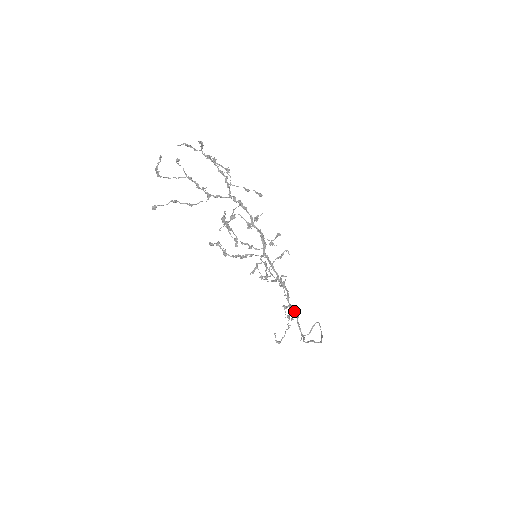
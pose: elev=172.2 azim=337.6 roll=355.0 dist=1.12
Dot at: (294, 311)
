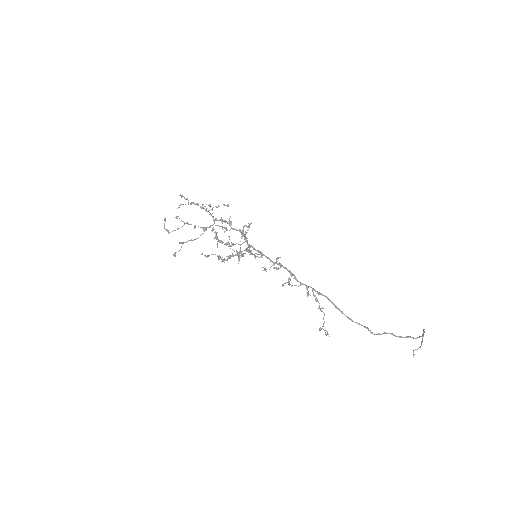
Dot at: (313, 290)
